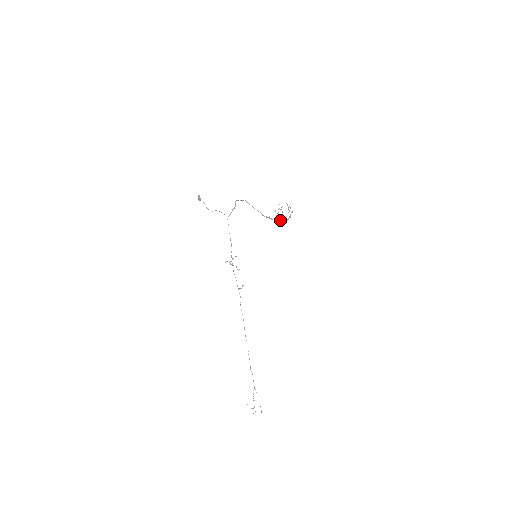
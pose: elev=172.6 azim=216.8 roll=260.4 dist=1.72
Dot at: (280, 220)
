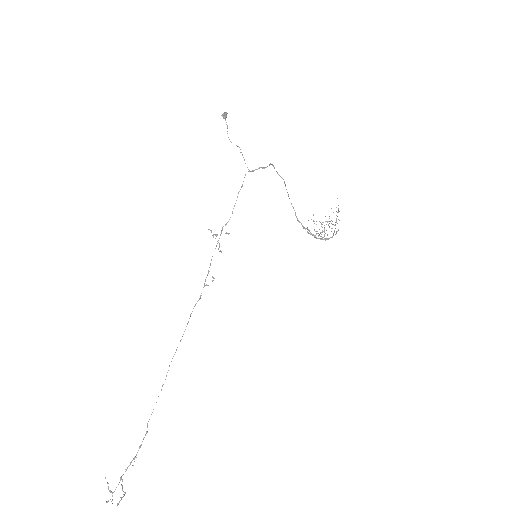
Dot at: (316, 234)
